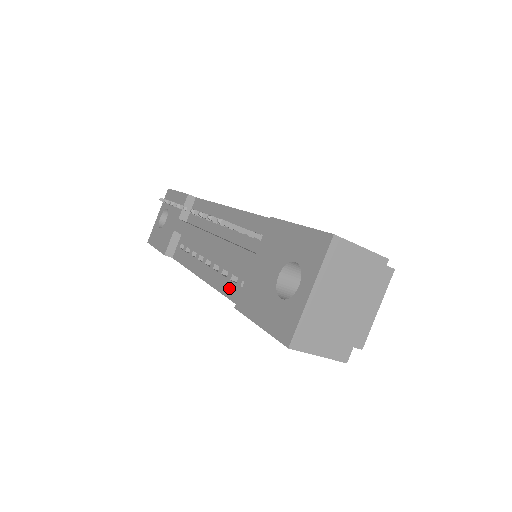
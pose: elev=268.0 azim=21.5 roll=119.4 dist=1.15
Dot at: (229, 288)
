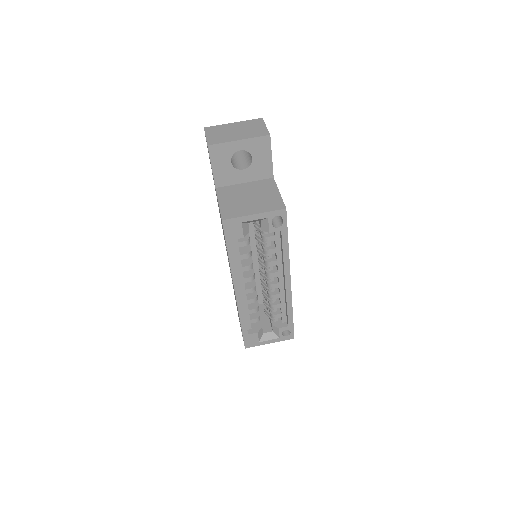
Dot at: occluded
